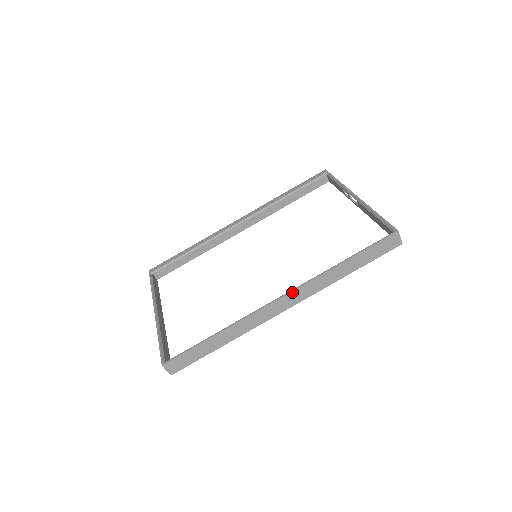
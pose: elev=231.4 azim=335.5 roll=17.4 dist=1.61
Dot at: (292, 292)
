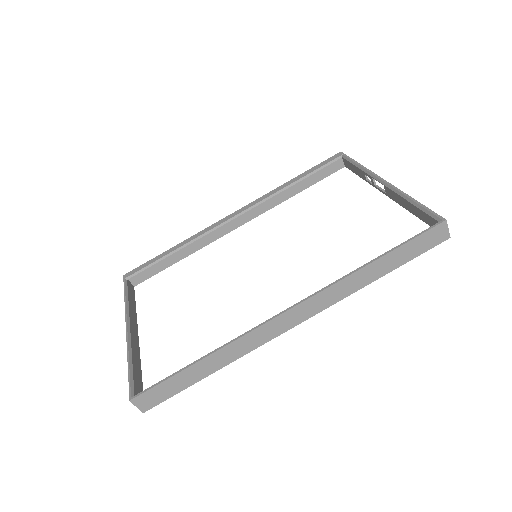
Dot at: (305, 301)
